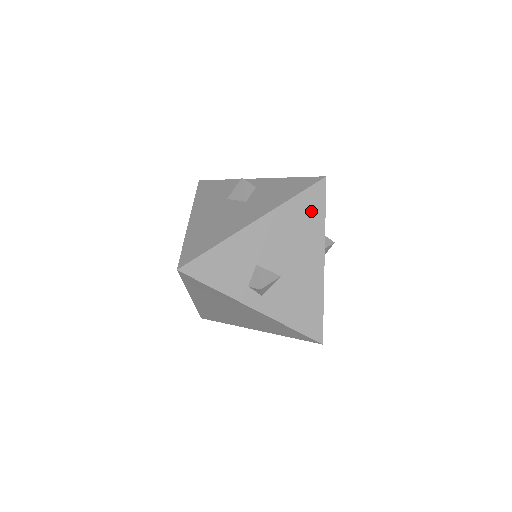
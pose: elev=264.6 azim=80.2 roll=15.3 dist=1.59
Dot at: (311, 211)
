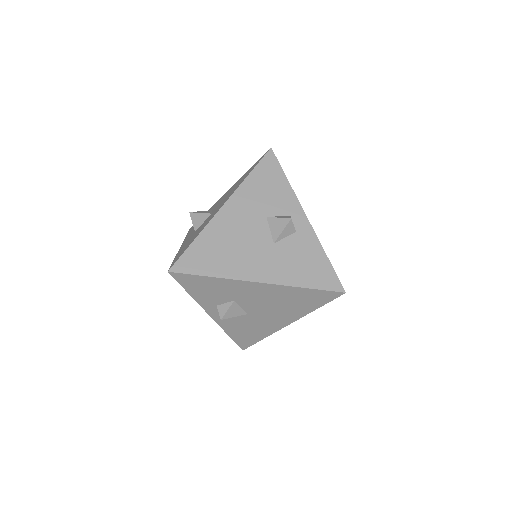
Dot at: (310, 301)
